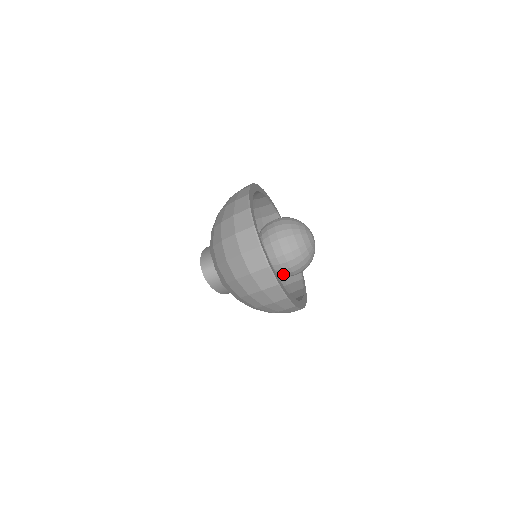
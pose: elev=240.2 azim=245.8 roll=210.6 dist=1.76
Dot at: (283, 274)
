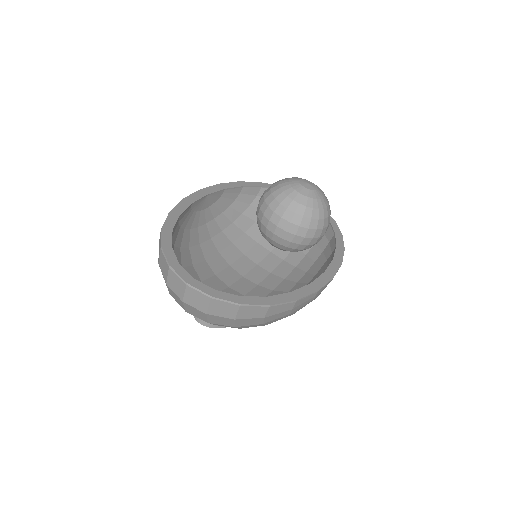
Dot at: (307, 246)
